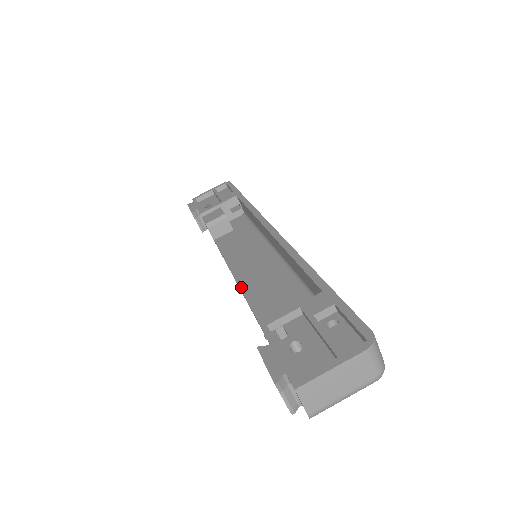
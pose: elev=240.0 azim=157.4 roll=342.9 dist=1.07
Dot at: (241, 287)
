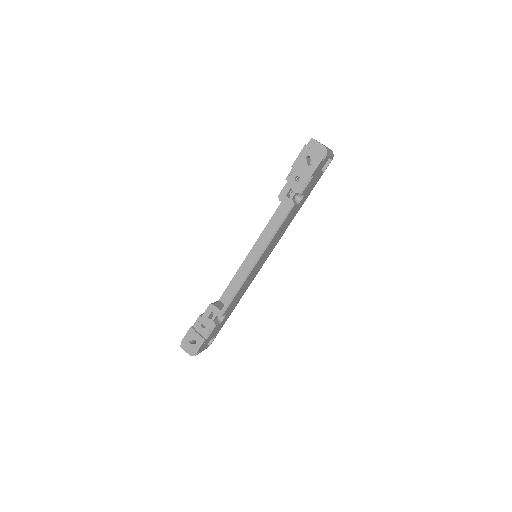
Dot at: (263, 246)
